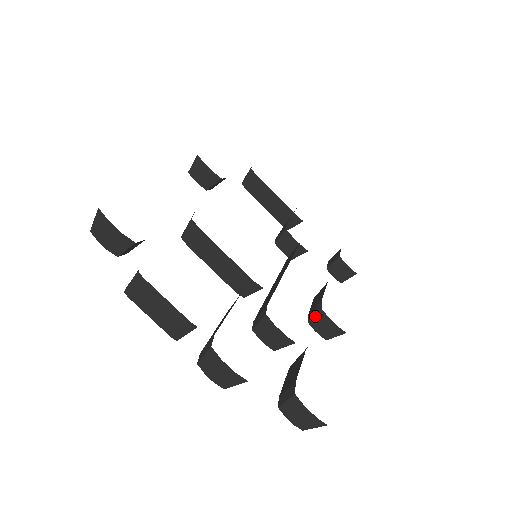
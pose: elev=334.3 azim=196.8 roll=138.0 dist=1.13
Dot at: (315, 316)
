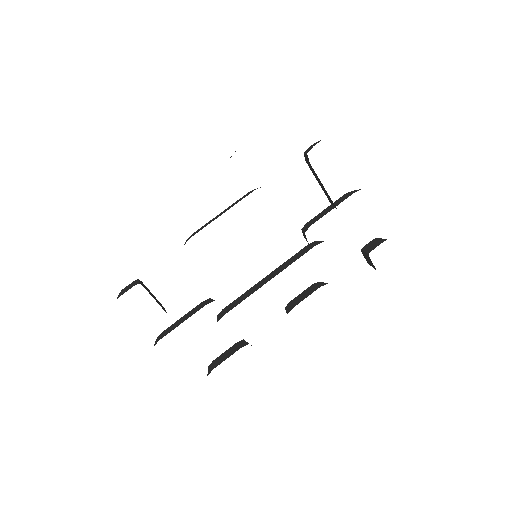
Dot at: (286, 312)
